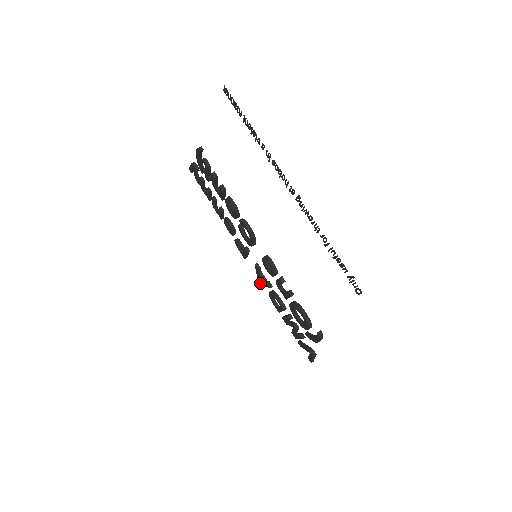
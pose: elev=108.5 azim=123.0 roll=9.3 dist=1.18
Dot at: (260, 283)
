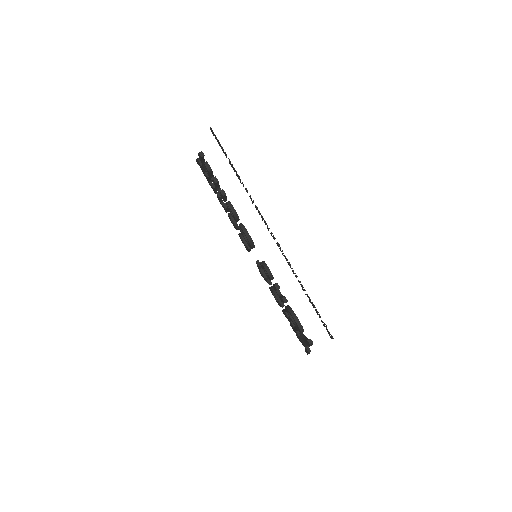
Dot at: (262, 276)
